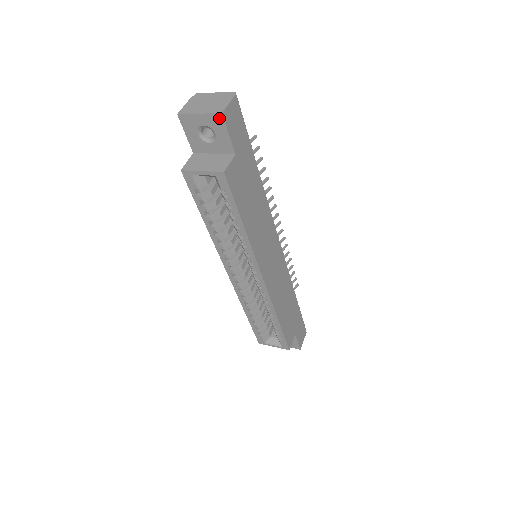
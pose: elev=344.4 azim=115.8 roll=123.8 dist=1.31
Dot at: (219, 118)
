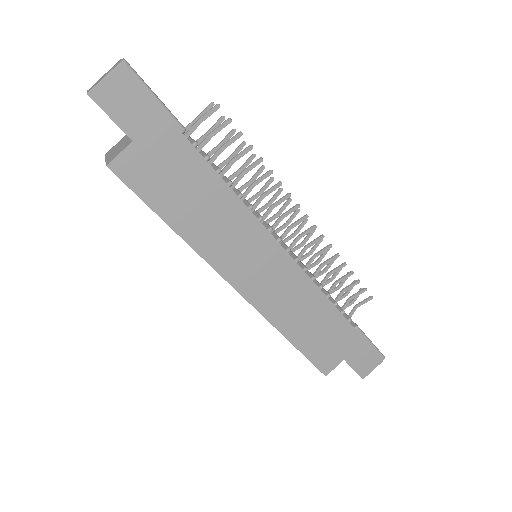
Dot at: (92, 99)
